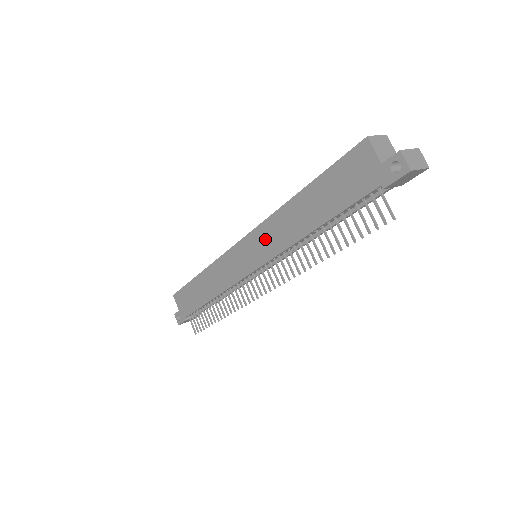
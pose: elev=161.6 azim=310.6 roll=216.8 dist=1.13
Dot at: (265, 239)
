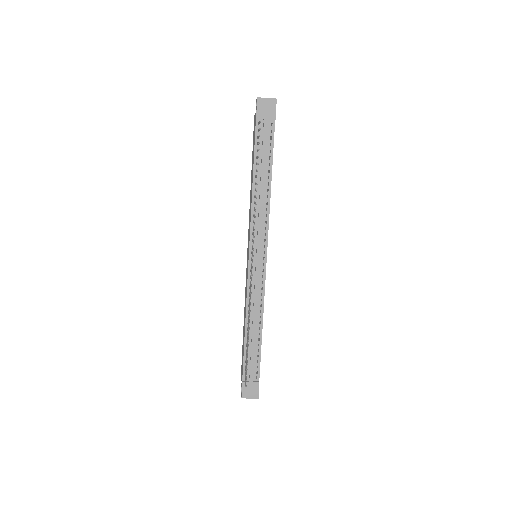
Dot at: (249, 228)
